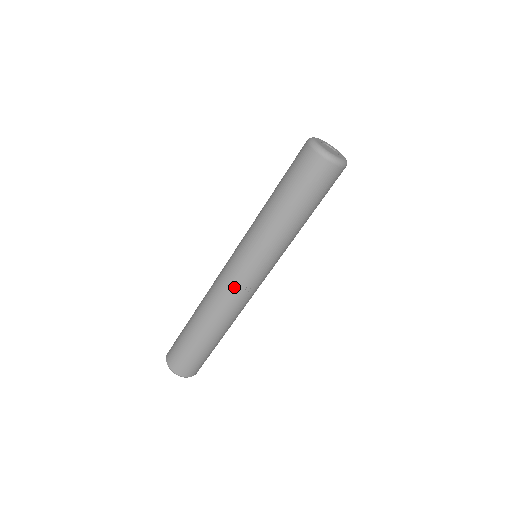
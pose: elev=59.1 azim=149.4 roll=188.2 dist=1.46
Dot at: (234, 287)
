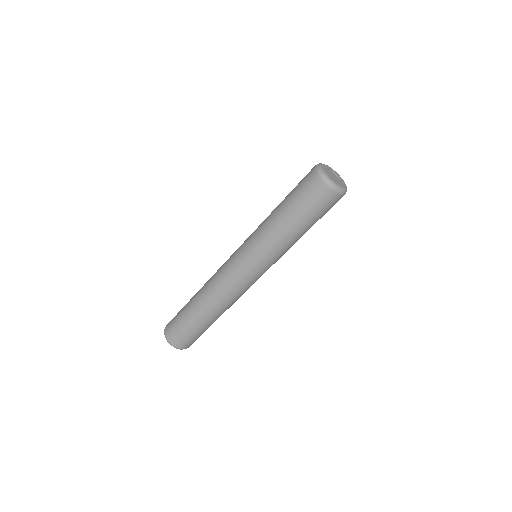
Dot at: (241, 286)
